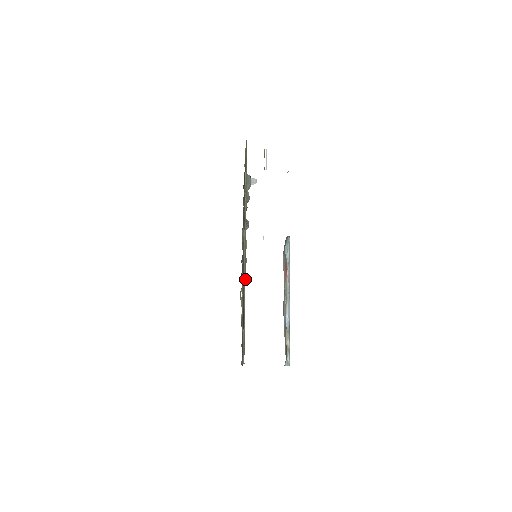
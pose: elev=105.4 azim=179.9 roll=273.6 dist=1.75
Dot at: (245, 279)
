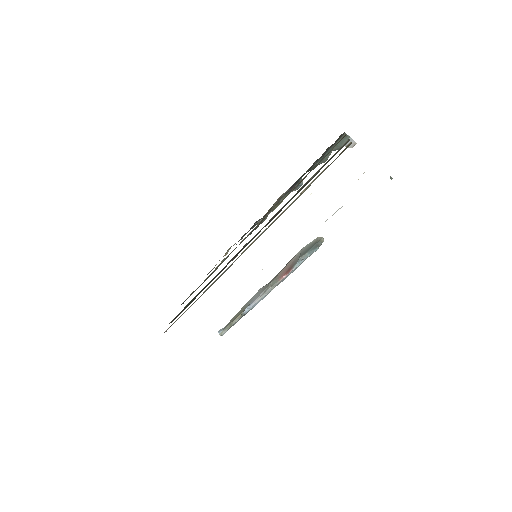
Dot at: (221, 275)
